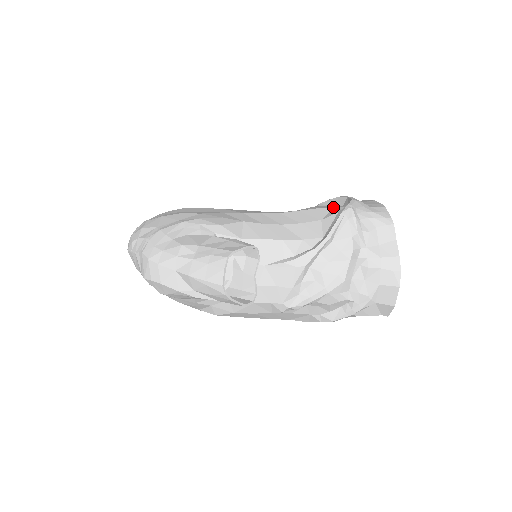
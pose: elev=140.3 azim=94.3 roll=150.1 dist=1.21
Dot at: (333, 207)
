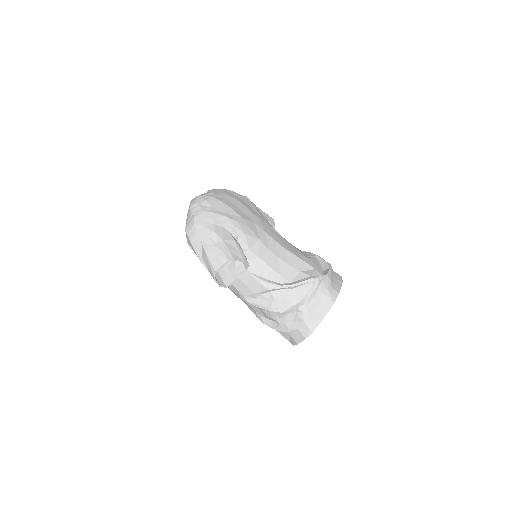
Dot at: (314, 269)
